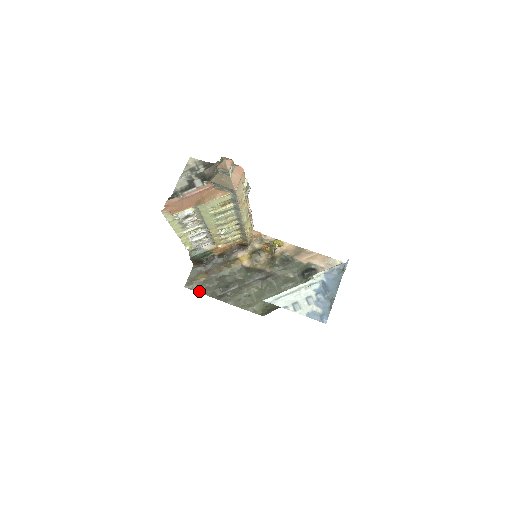
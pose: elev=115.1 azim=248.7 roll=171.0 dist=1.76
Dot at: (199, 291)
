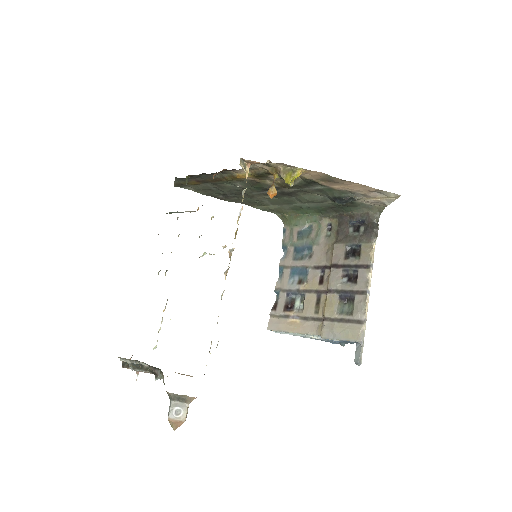
Dot at: (195, 191)
